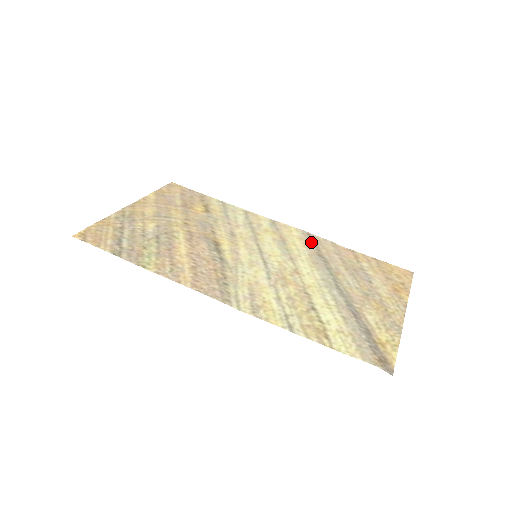
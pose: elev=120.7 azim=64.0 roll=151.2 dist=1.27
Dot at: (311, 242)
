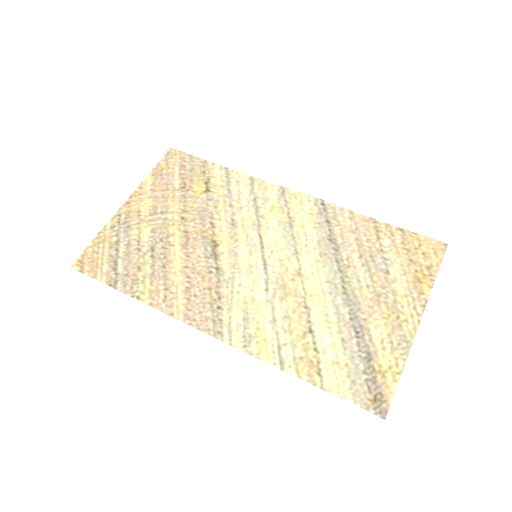
Dot at: (323, 218)
